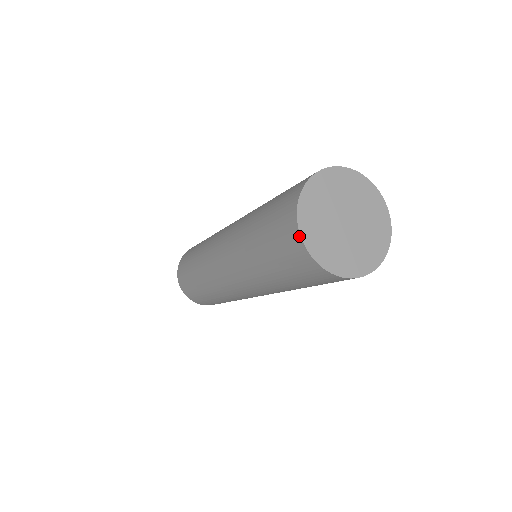
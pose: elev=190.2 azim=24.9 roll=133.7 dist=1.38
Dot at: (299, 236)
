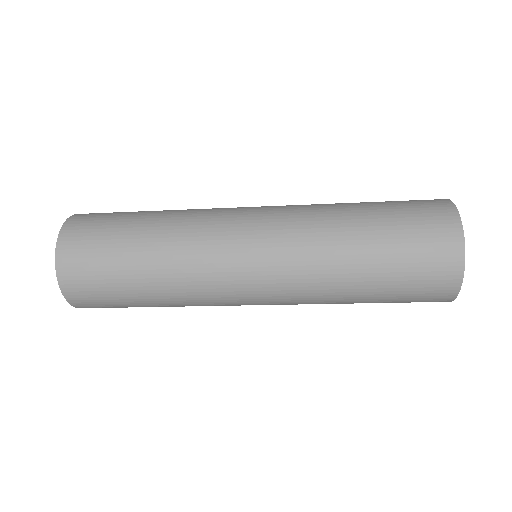
Dot at: (454, 207)
